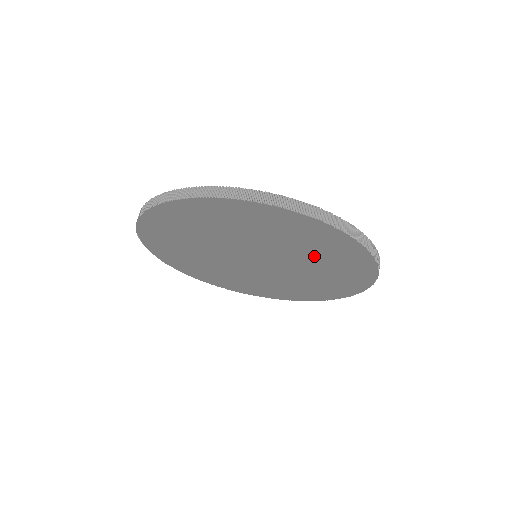
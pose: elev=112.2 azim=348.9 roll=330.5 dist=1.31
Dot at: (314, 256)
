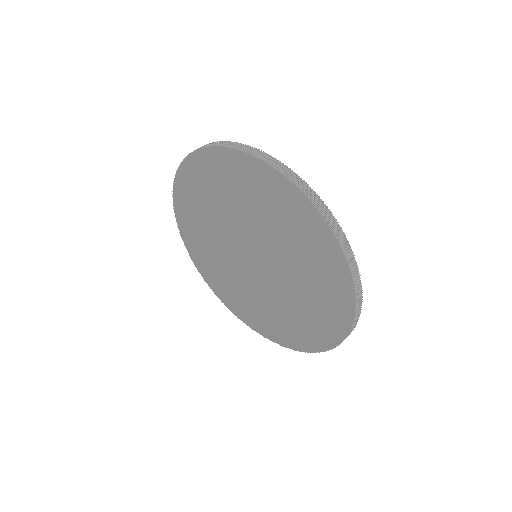
Dot at: (305, 296)
